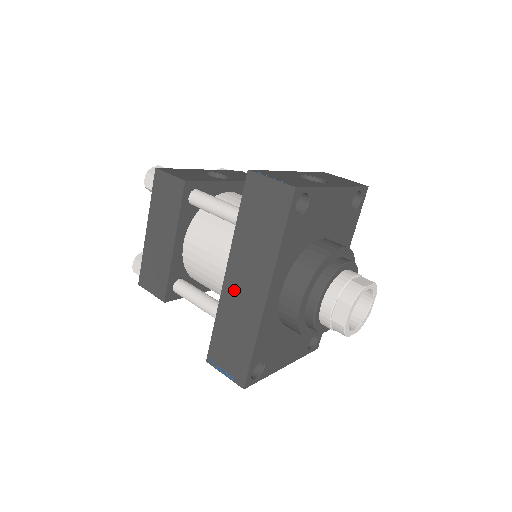
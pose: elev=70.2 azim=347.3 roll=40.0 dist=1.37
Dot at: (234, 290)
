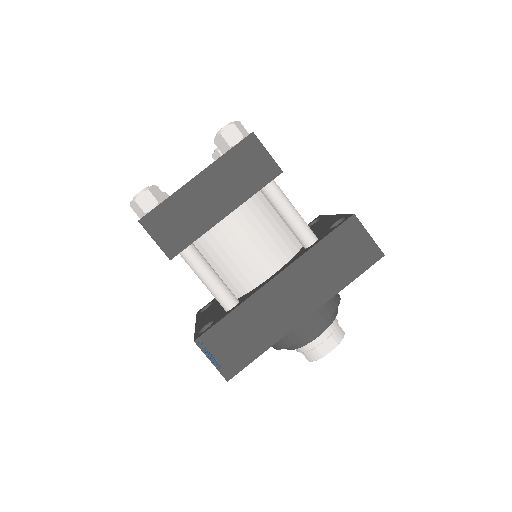
Dot at: (275, 295)
